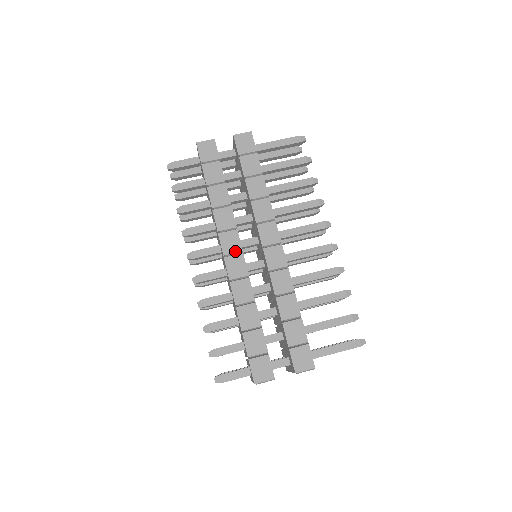
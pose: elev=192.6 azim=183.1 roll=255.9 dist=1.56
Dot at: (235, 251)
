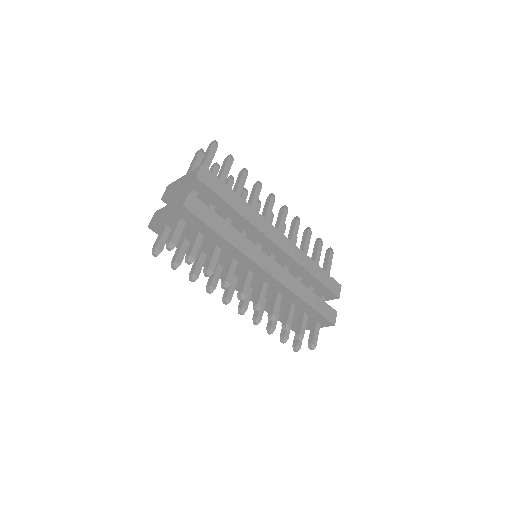
Dot at: (271, 264)
